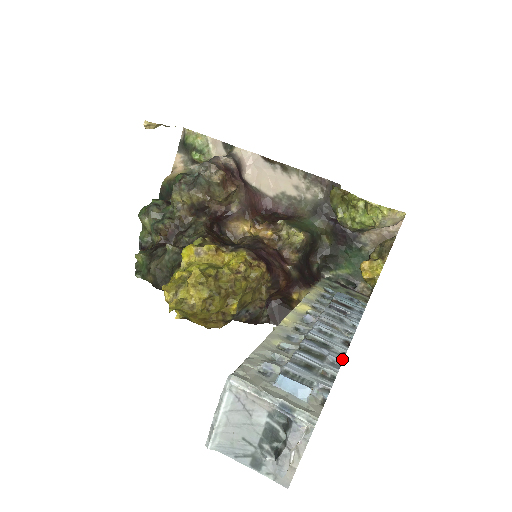
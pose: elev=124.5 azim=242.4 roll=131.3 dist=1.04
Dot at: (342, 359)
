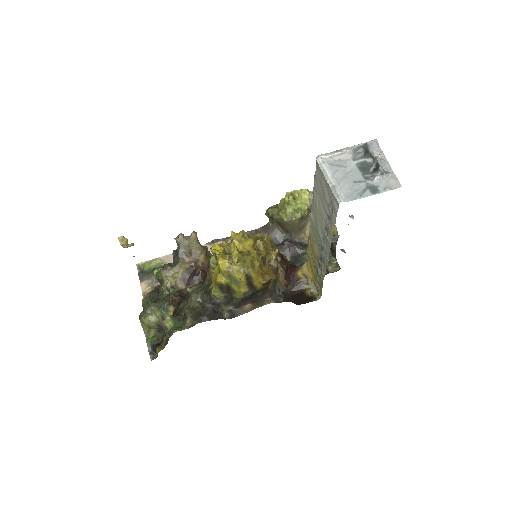
Dot at: occluded
